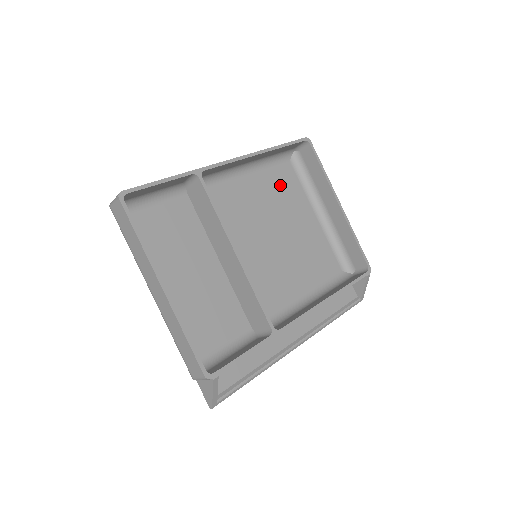
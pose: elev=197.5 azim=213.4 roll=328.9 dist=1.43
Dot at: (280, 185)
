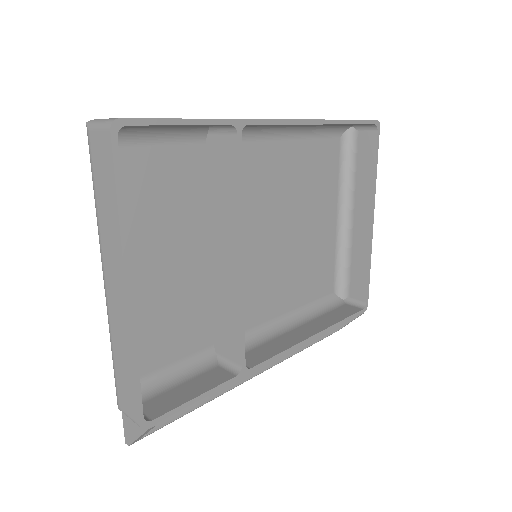
Dot at: (317, 166)
